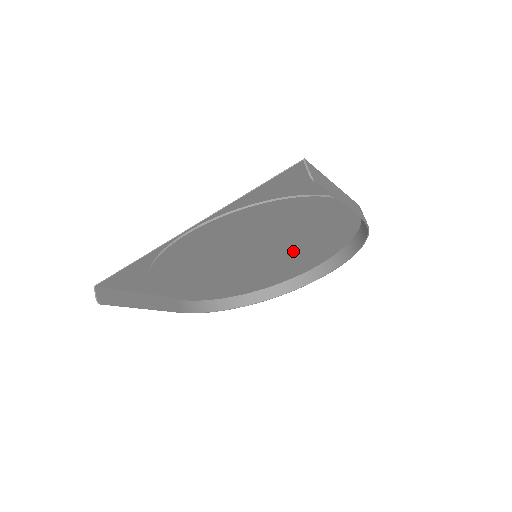
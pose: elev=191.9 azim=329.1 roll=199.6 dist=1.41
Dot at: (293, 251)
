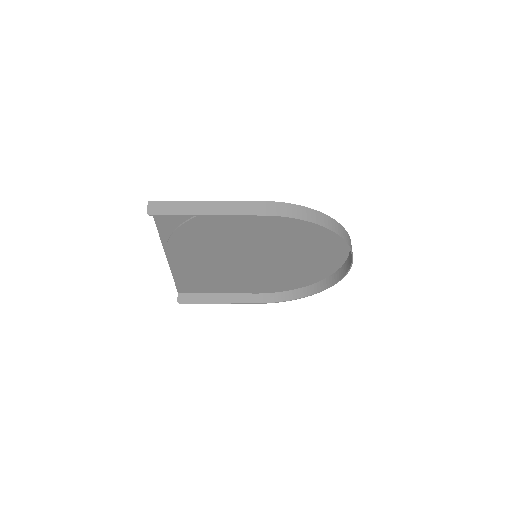
Dot at: (285, 245)
